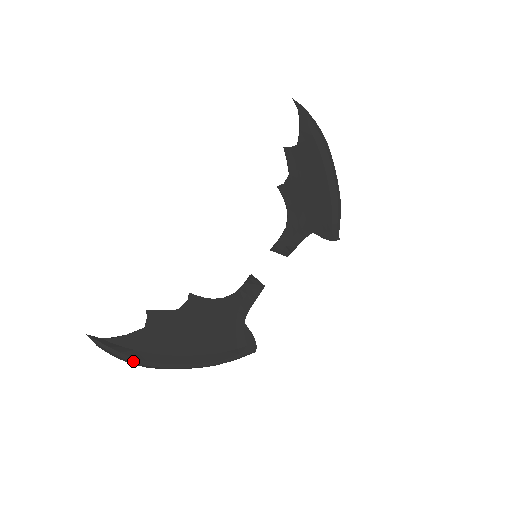
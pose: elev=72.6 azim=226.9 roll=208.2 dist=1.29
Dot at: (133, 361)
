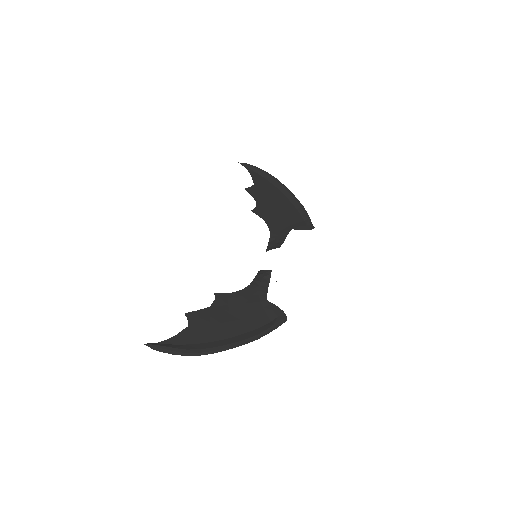
Dot at: (187, 352)
